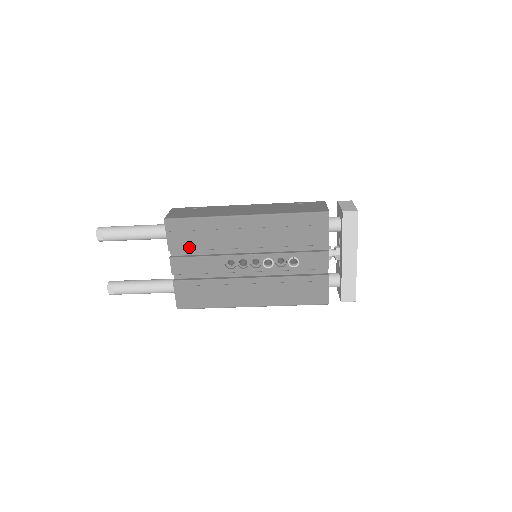
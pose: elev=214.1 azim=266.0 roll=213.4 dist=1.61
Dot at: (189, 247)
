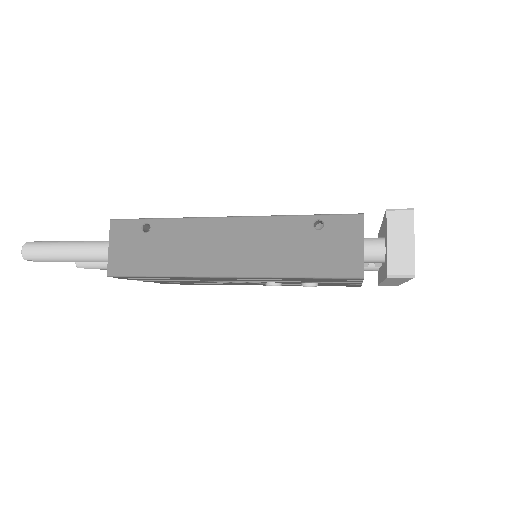
Dot at: occluded
